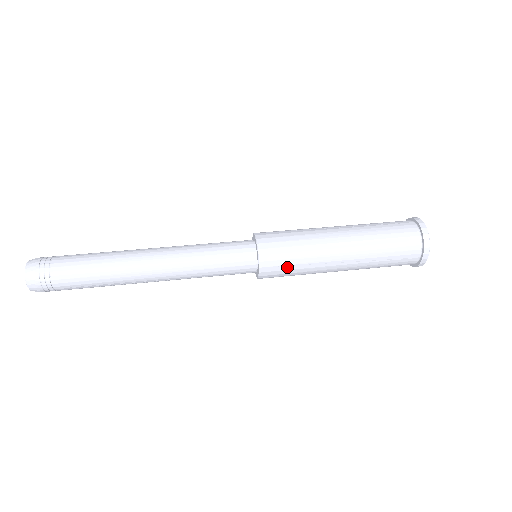
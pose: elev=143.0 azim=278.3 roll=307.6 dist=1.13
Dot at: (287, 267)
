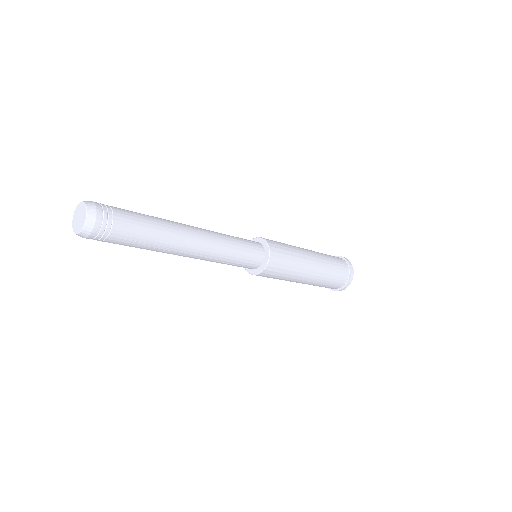
Dot at: (283, 266)
